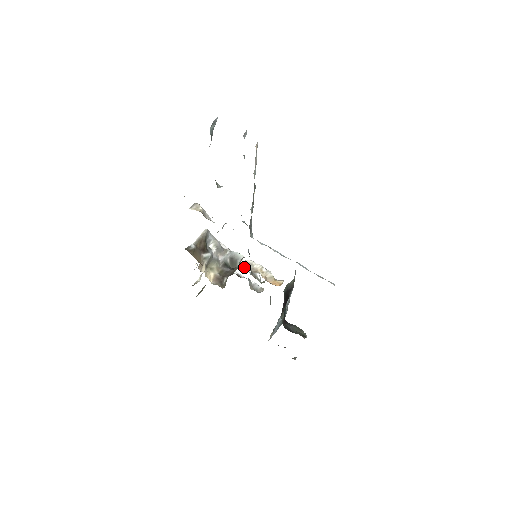
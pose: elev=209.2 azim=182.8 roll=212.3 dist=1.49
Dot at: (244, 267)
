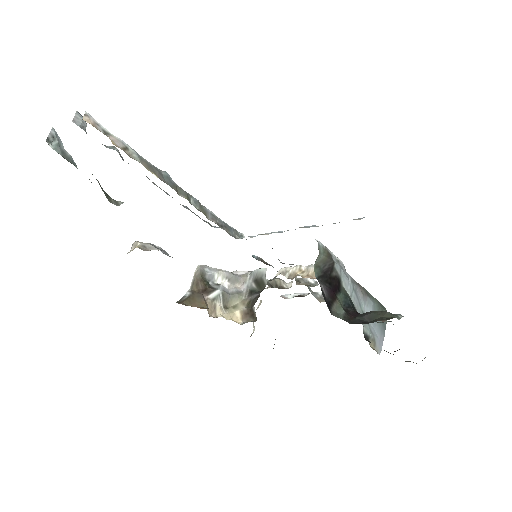
Dot at: (291, 281)
